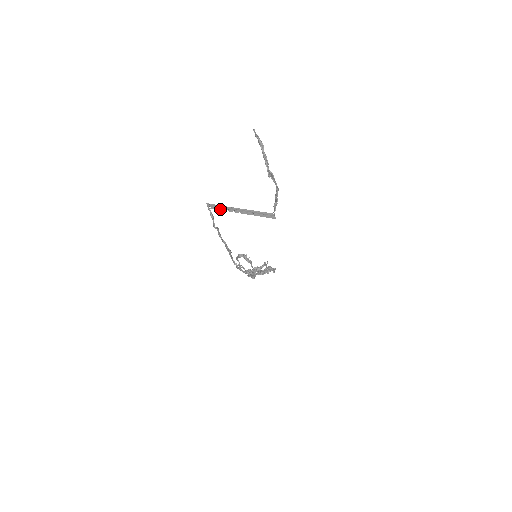
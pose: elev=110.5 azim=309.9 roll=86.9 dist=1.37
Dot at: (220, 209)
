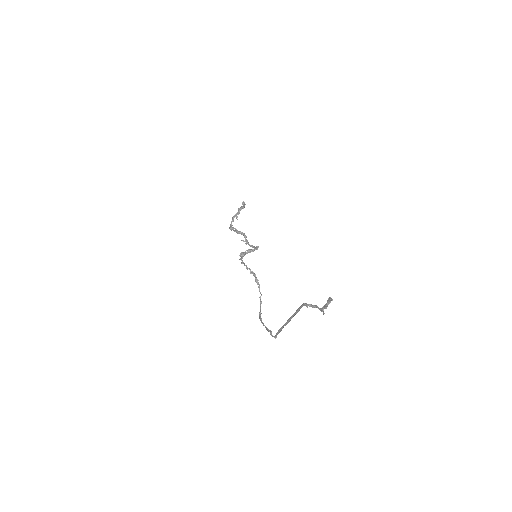
Dot at: (281, 330)
